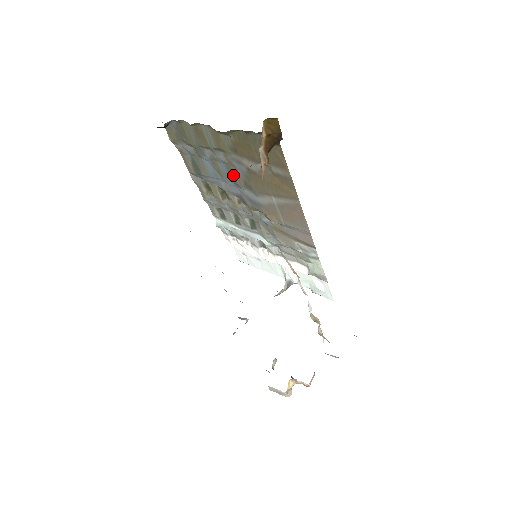
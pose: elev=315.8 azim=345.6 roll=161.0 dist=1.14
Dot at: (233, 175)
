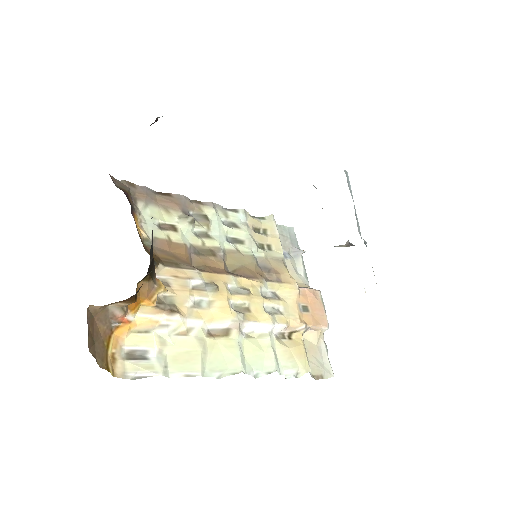
Dot at: occluded
